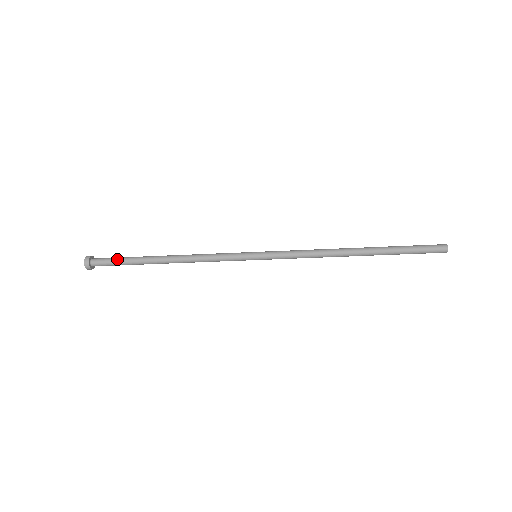
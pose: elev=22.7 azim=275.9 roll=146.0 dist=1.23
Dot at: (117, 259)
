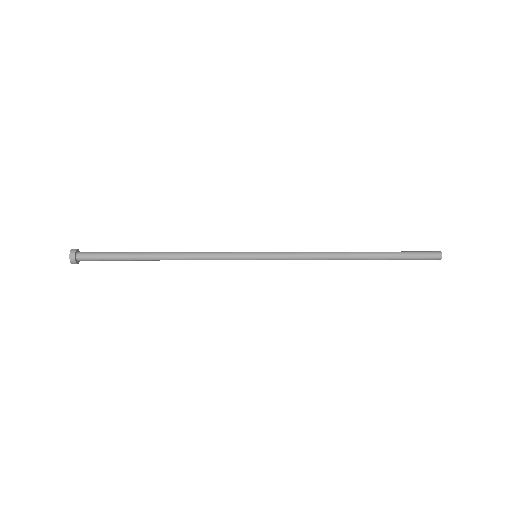
Dot at: (107, 252)
